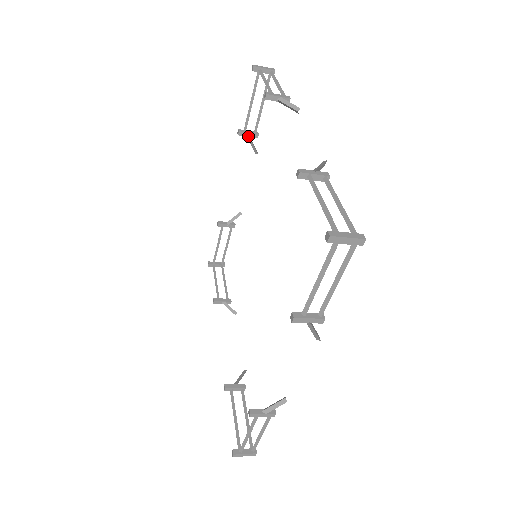
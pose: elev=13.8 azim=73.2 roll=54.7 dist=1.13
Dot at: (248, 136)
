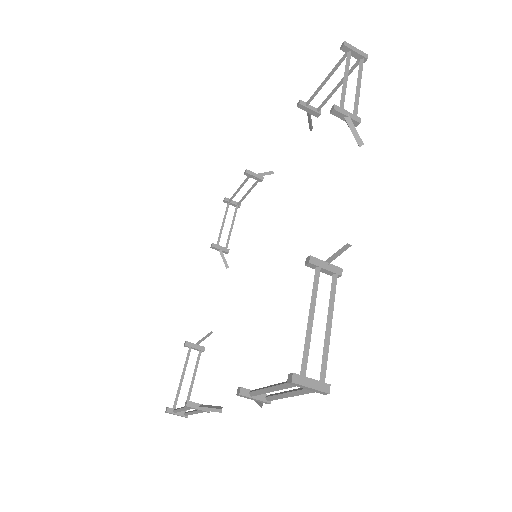
Dot at: (220, 249)
